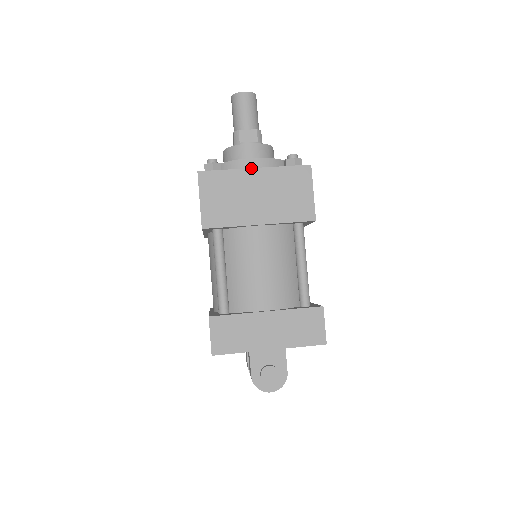
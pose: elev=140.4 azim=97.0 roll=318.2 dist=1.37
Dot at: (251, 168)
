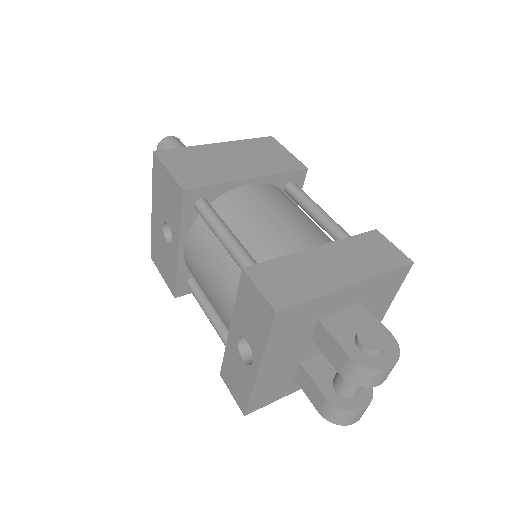
Dot at: (213, 143)
